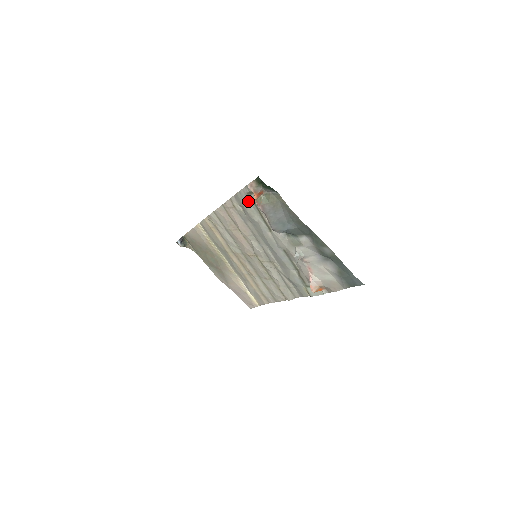
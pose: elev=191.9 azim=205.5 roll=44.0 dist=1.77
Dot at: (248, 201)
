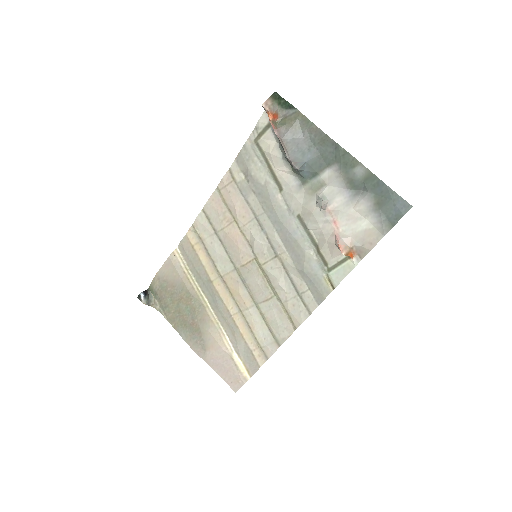
Dot at: (254, 155)
